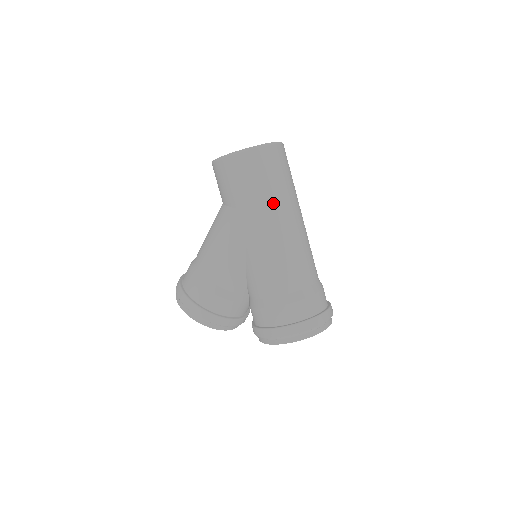
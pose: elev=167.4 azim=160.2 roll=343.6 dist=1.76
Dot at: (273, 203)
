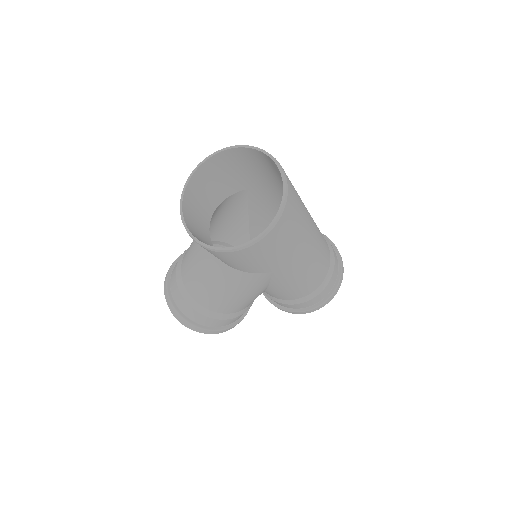
Dot at: (298, 251)
